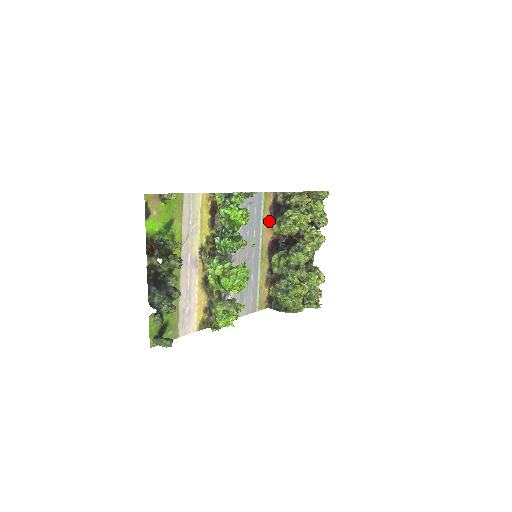
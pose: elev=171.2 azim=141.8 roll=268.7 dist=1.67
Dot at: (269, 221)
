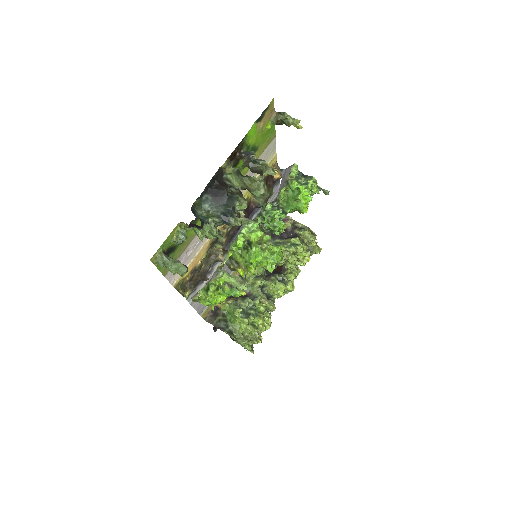
Dot at: occluded
